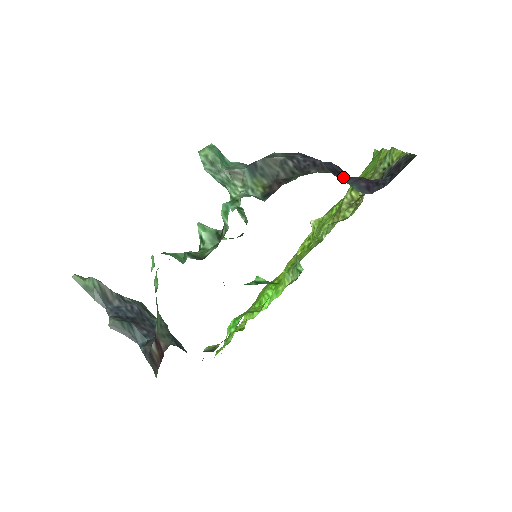
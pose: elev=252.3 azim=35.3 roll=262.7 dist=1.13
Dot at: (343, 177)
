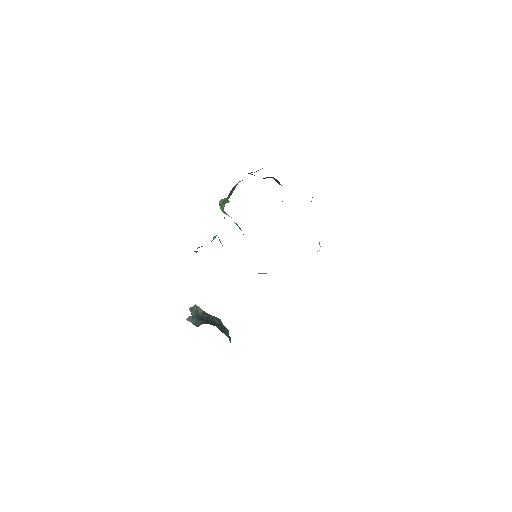
Dot at: occluded
